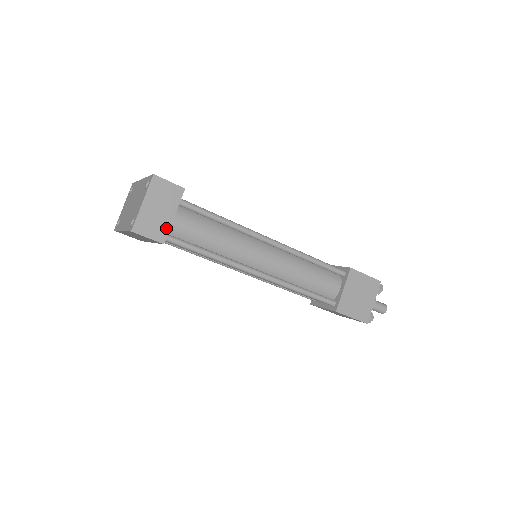
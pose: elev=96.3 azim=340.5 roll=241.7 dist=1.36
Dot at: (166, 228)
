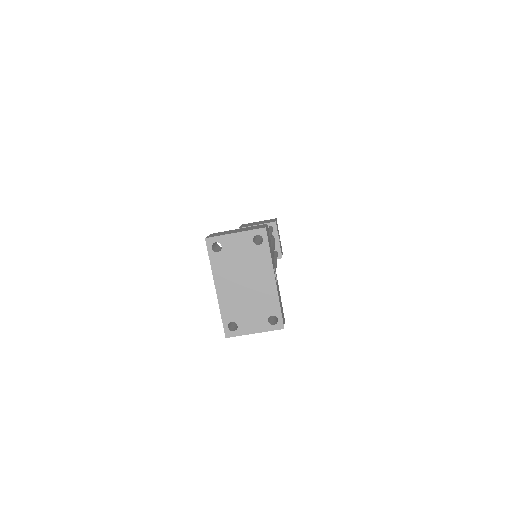
Dot at: occluded
